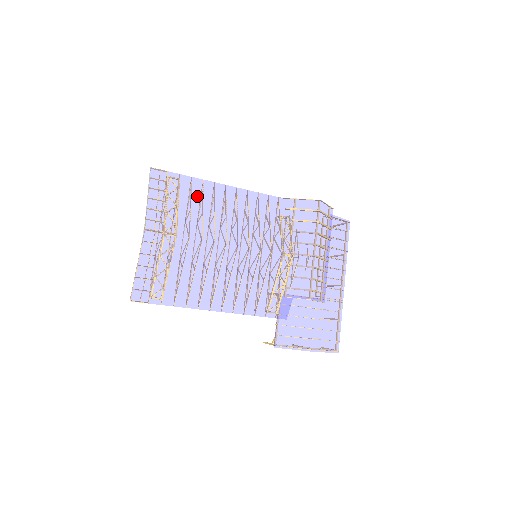
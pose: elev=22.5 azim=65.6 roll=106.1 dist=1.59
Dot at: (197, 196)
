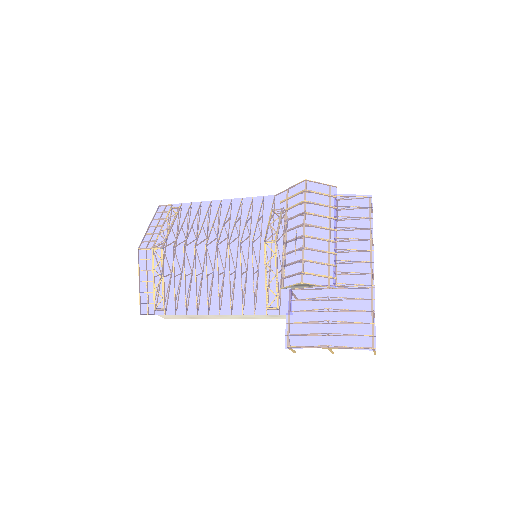
Dot at: (191, 215)
